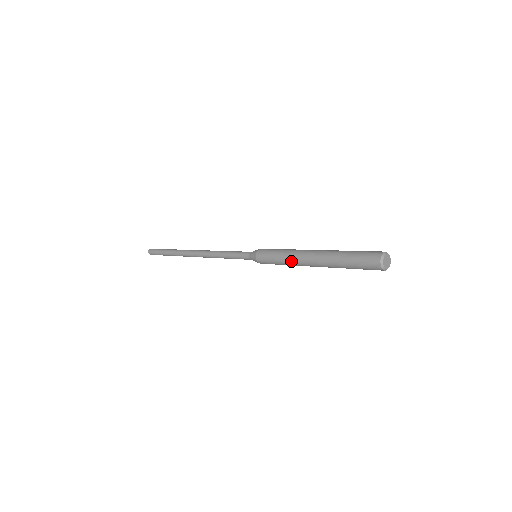
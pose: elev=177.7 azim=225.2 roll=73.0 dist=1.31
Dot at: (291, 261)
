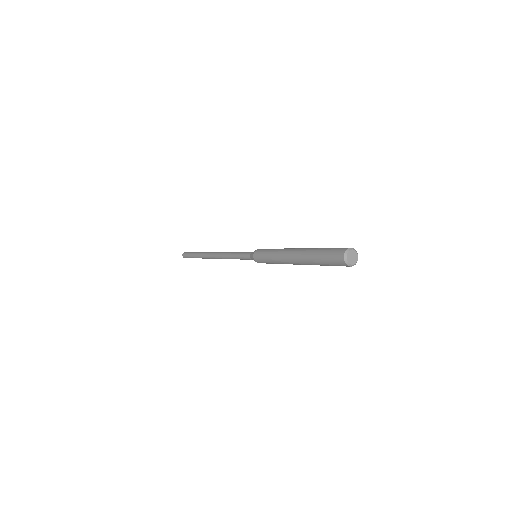
Dot at: (279, 260)
